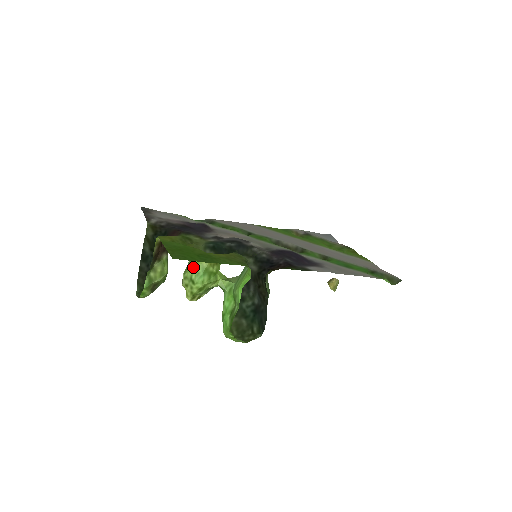
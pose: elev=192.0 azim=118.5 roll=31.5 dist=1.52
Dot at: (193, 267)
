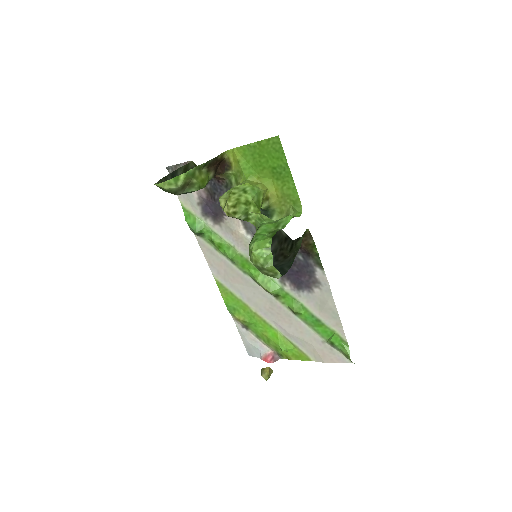
Dot at: (250, 184)
